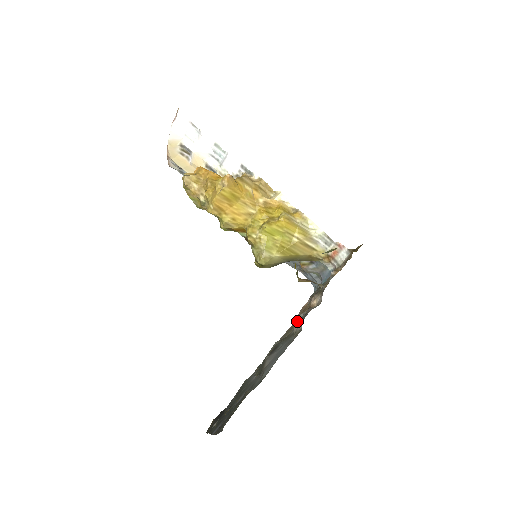
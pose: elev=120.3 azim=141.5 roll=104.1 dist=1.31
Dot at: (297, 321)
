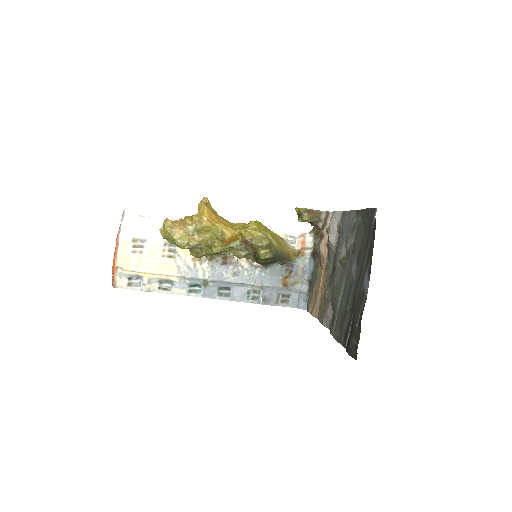
Dot at: (332, 224)
